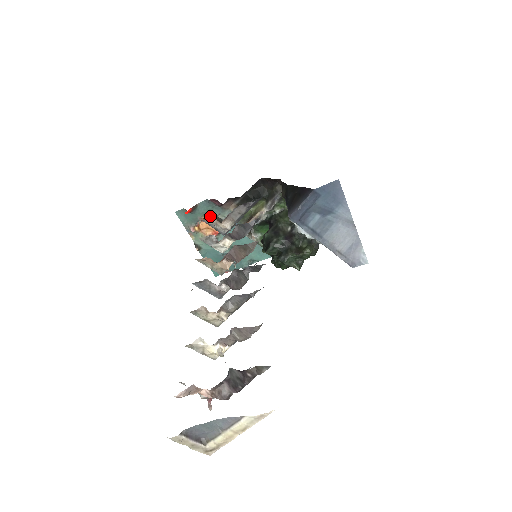
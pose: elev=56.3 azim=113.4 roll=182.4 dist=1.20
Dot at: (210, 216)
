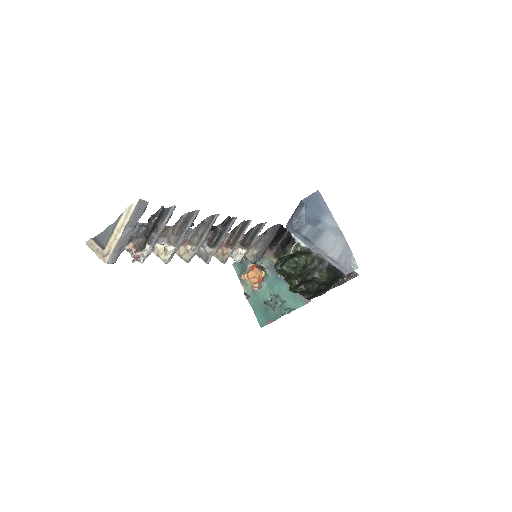
Dot at: (255, 264)
